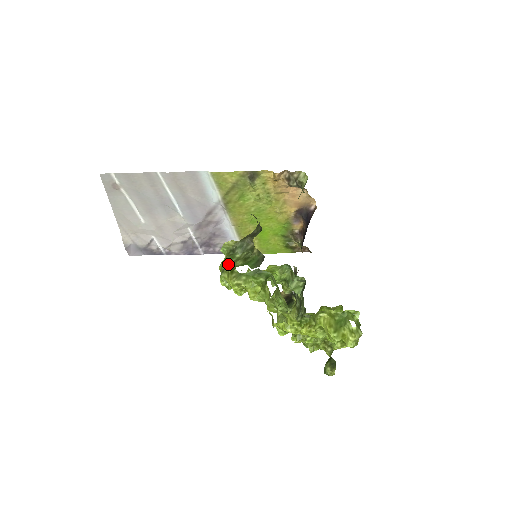
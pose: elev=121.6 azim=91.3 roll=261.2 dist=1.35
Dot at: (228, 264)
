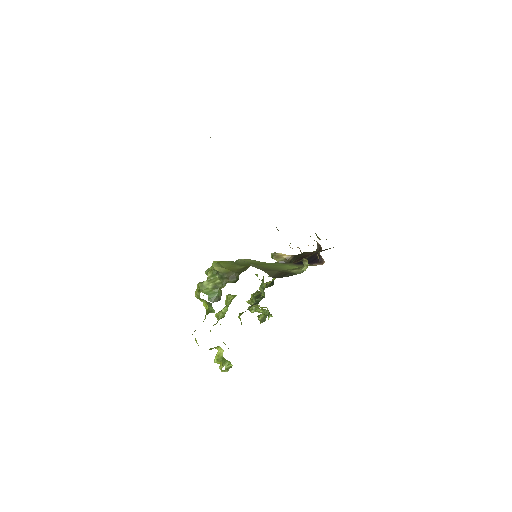
Dot at: (207, 277)
